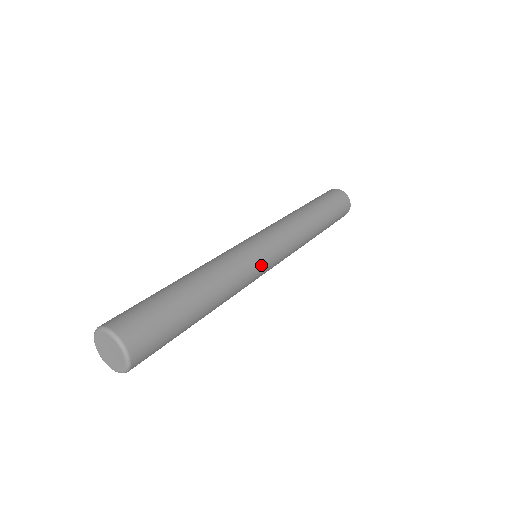
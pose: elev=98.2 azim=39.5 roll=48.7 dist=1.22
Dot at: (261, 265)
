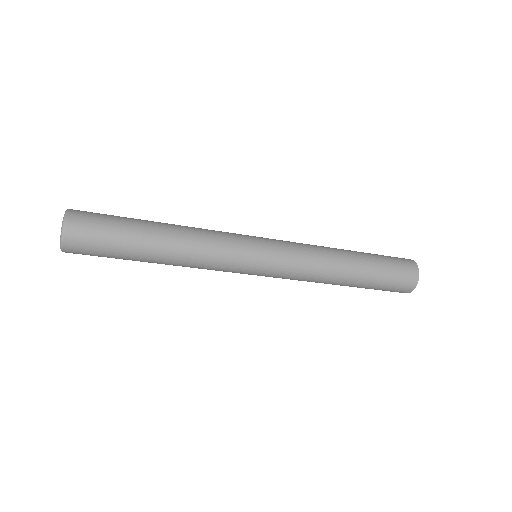
Dot at: (244, 257)
